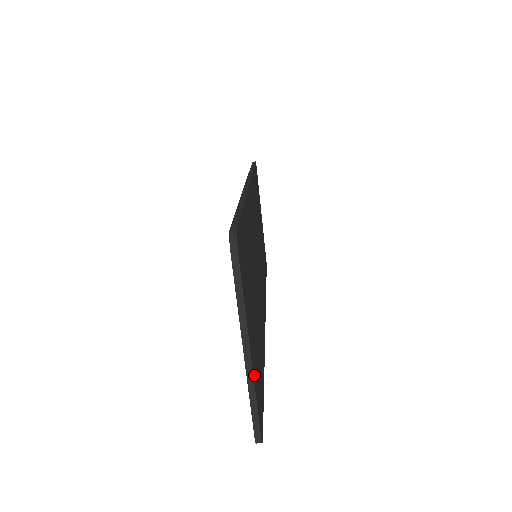
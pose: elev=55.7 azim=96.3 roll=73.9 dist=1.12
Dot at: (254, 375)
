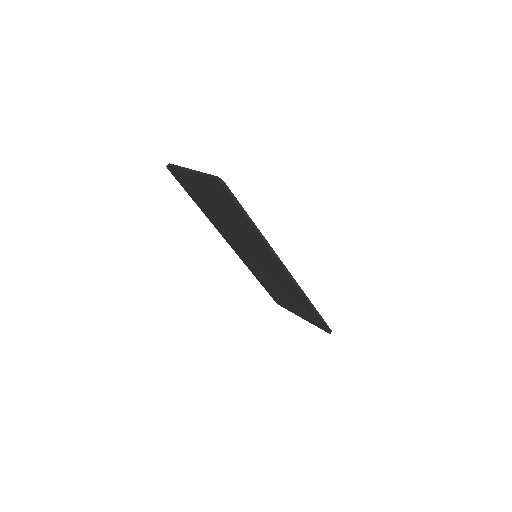
Dot at: occluded
